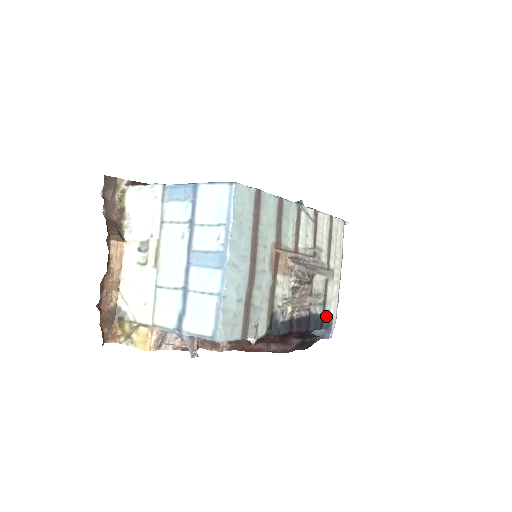
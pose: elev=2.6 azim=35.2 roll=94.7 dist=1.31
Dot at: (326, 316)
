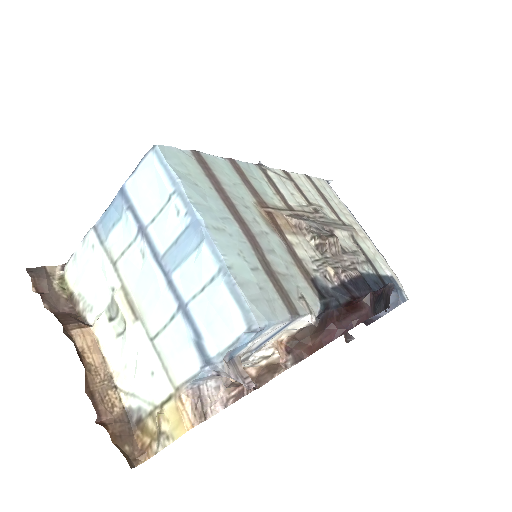
Dot at: (382, 275)
